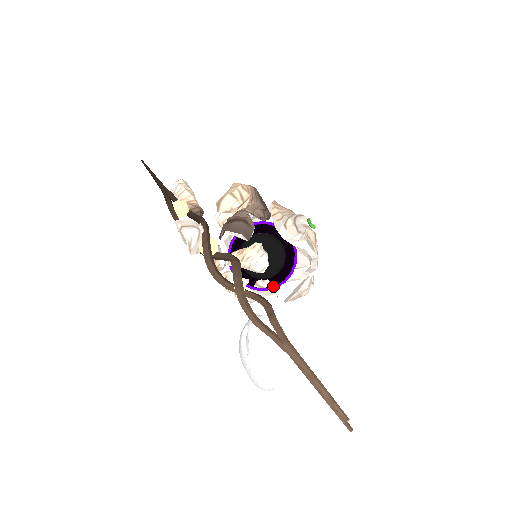
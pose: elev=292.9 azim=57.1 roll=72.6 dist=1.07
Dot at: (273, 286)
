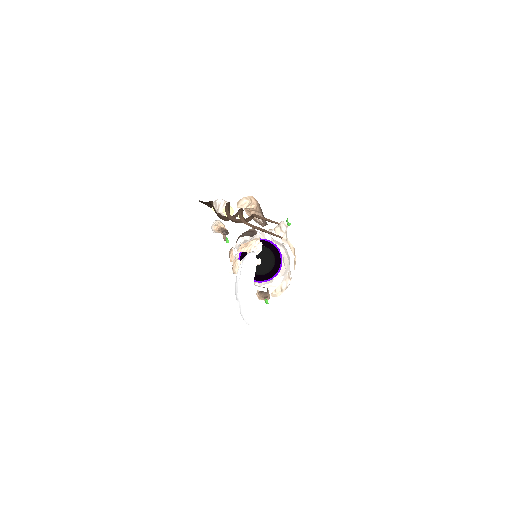
Dot at: occluded
